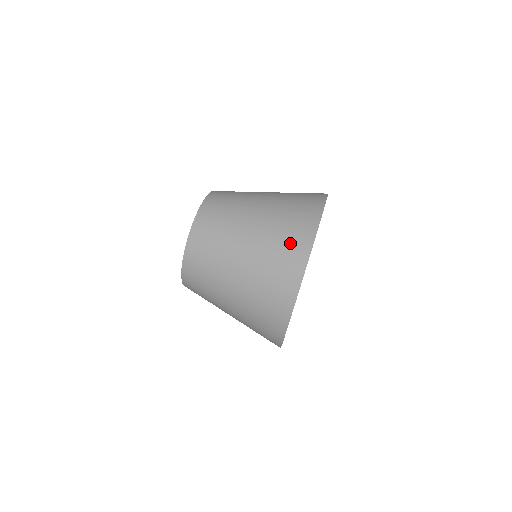
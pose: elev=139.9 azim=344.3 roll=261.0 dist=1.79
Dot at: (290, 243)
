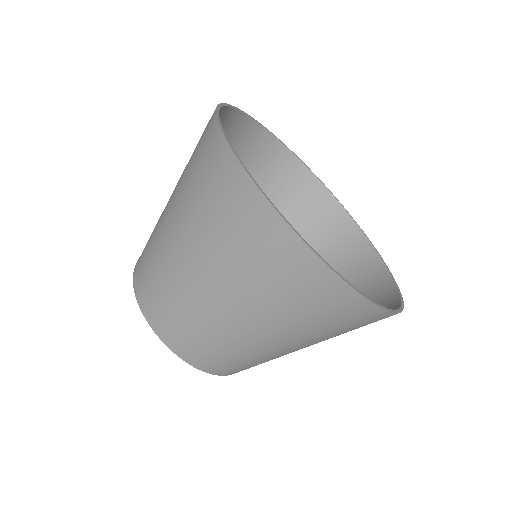
Dot at: occluded
